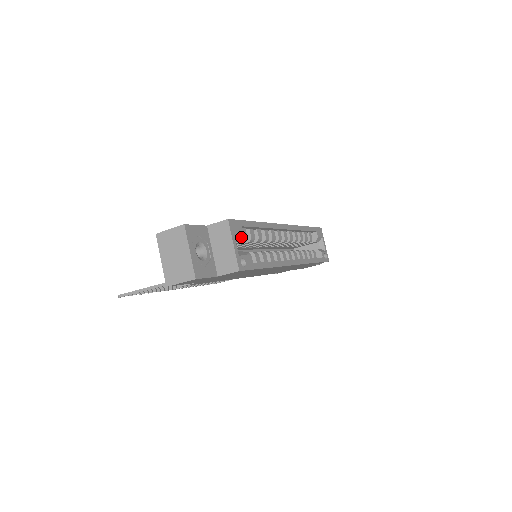
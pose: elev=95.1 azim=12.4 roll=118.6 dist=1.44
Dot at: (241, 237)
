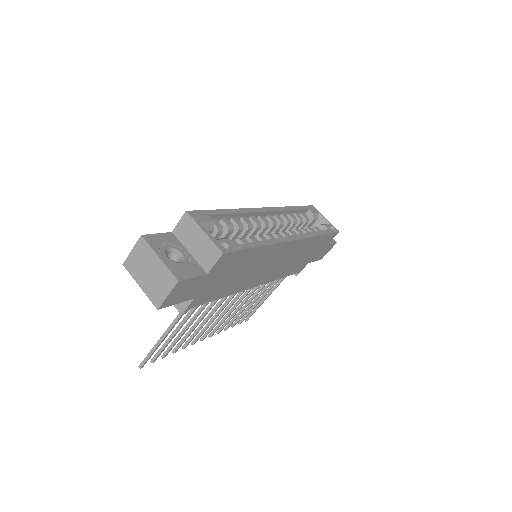
Dot at: (212, 225)
